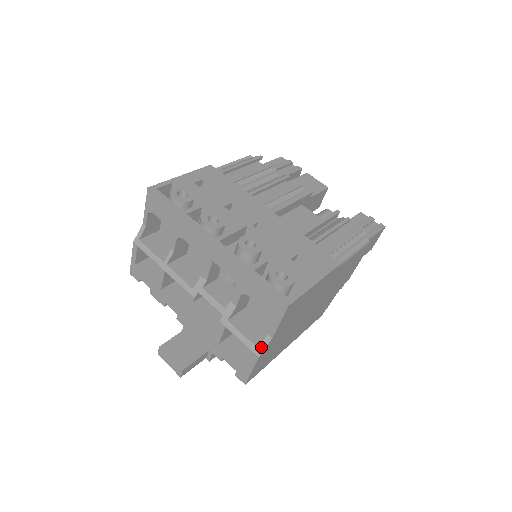
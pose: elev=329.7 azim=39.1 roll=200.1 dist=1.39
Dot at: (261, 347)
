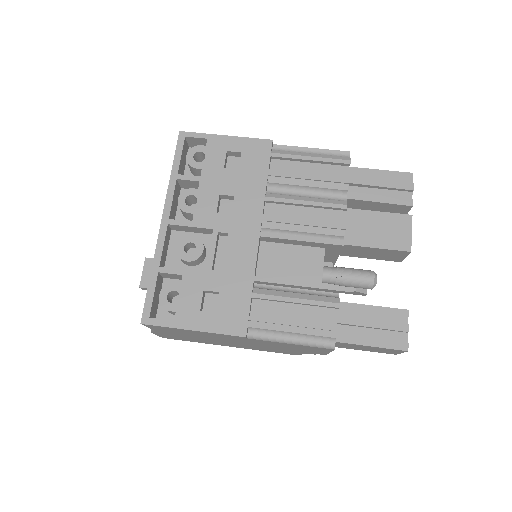
Dot at: occluded
